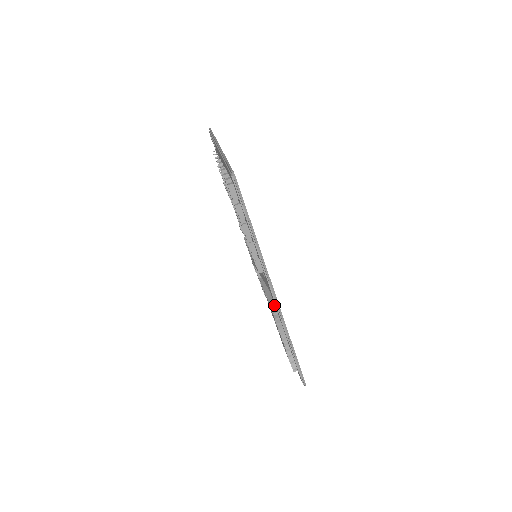
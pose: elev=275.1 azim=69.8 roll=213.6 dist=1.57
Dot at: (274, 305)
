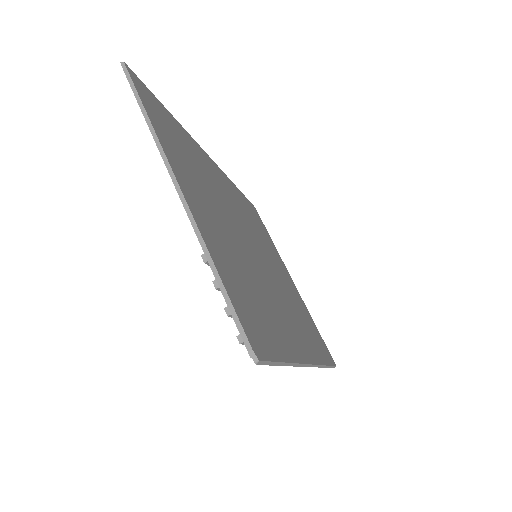
Dot at: occluded
